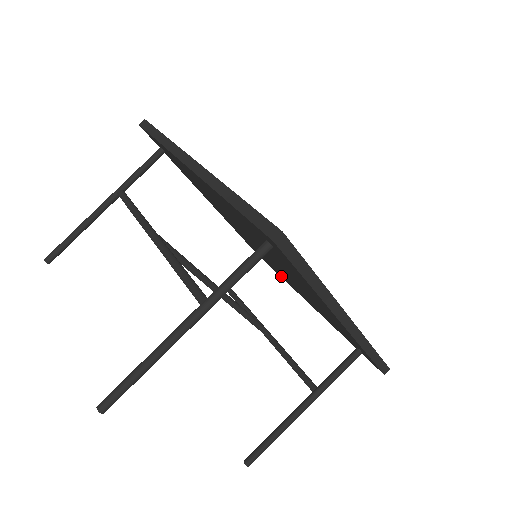
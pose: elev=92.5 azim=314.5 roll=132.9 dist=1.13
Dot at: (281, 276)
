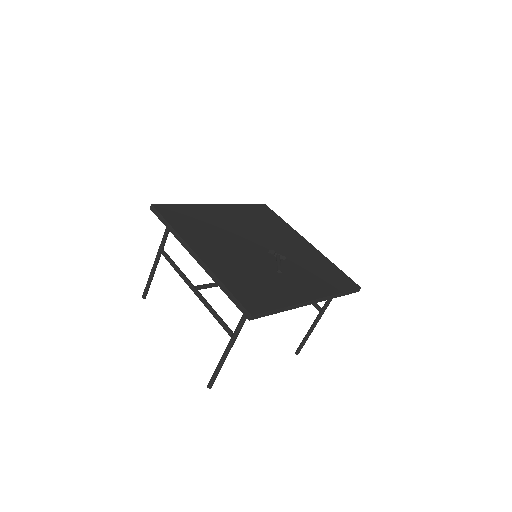
Dot at: occluded
